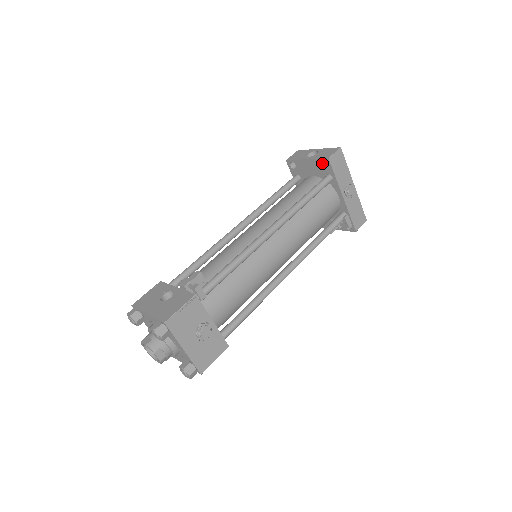
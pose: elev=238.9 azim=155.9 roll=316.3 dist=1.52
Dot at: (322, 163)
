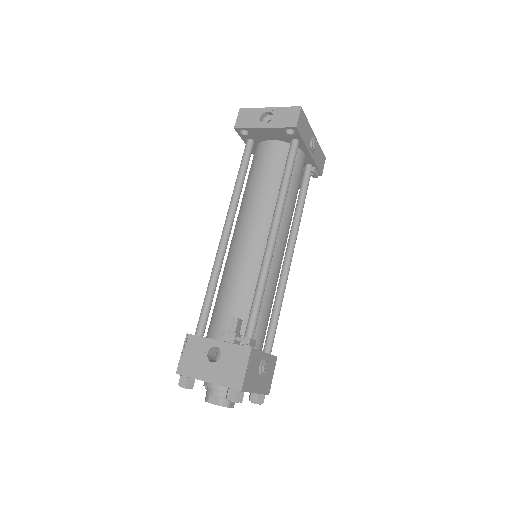
Dot at: (285, 130)
